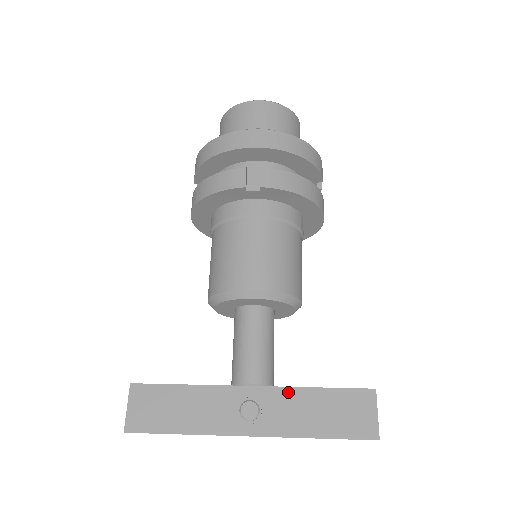
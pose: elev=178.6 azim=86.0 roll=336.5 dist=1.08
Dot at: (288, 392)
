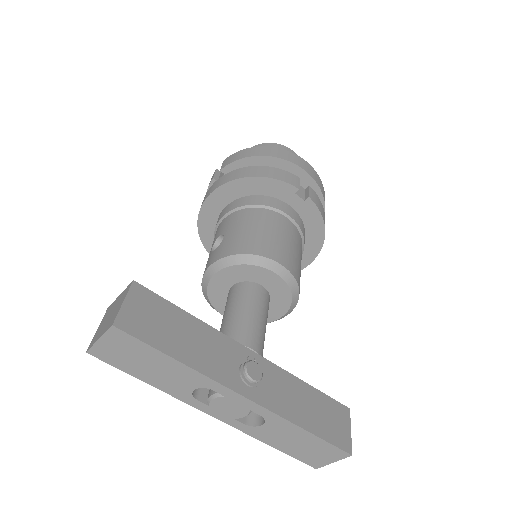
Dot at: (284, 374)
